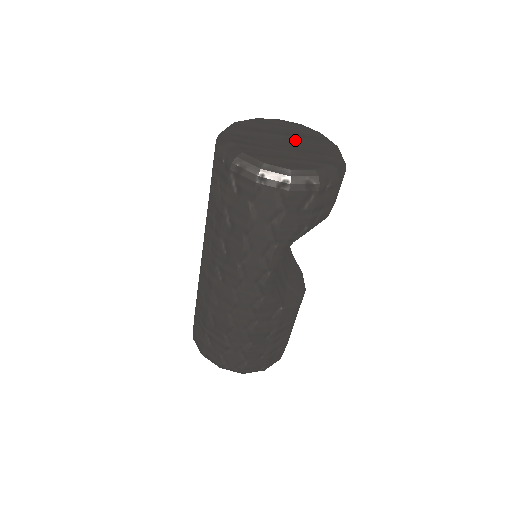
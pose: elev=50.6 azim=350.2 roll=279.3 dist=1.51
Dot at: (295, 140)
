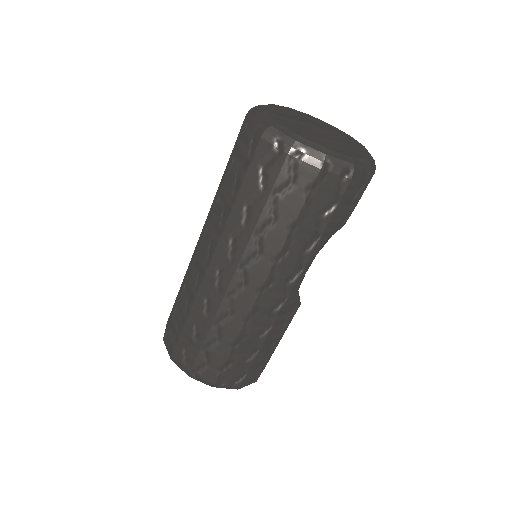
Dot at: (323, 129)
